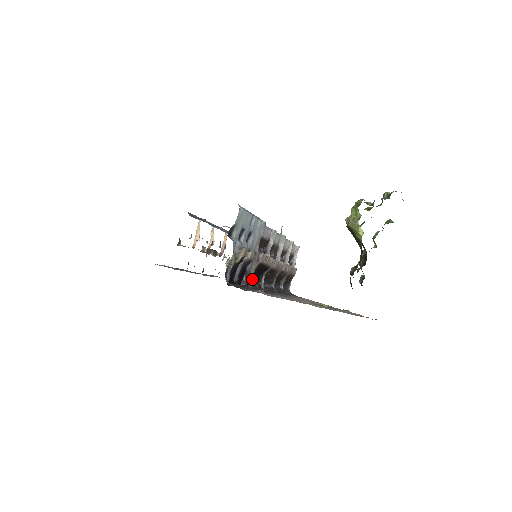
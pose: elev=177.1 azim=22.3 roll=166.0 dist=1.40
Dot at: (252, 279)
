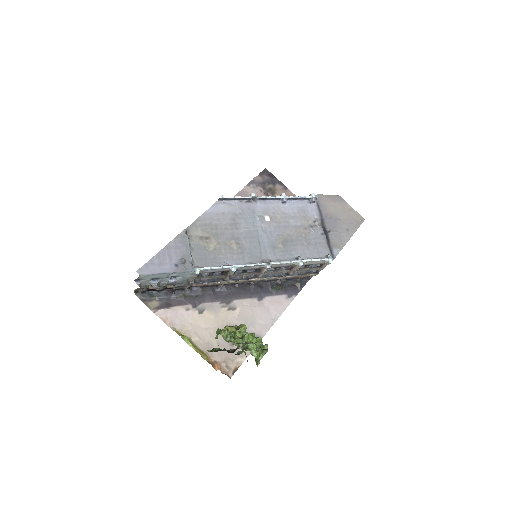
Dot at: occluded
